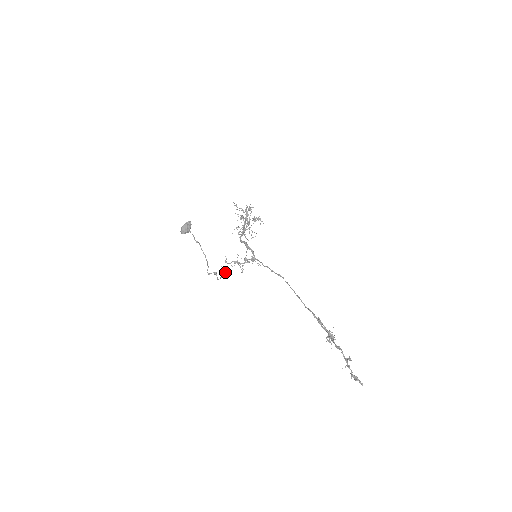
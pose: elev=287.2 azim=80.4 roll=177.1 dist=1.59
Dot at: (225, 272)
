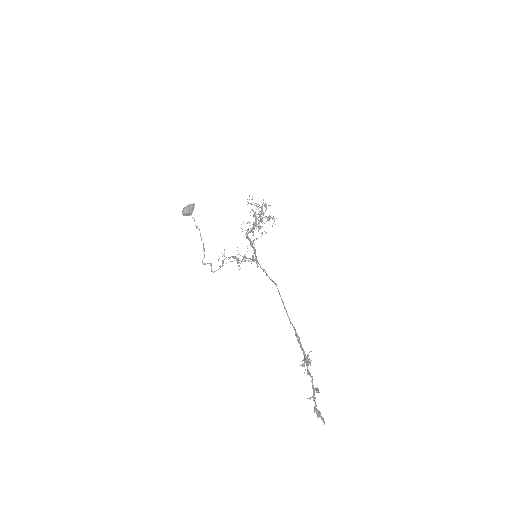
Dot at: (221, 266)
